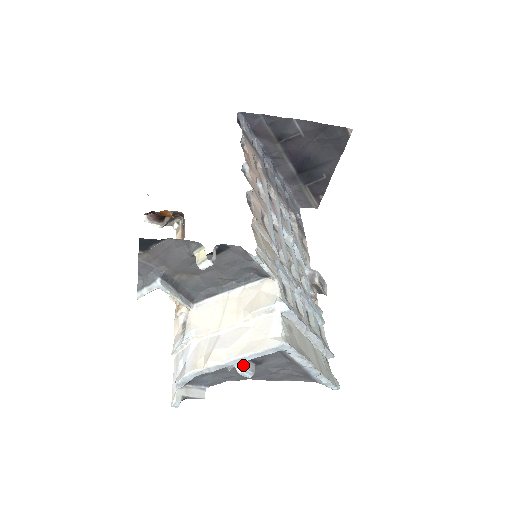
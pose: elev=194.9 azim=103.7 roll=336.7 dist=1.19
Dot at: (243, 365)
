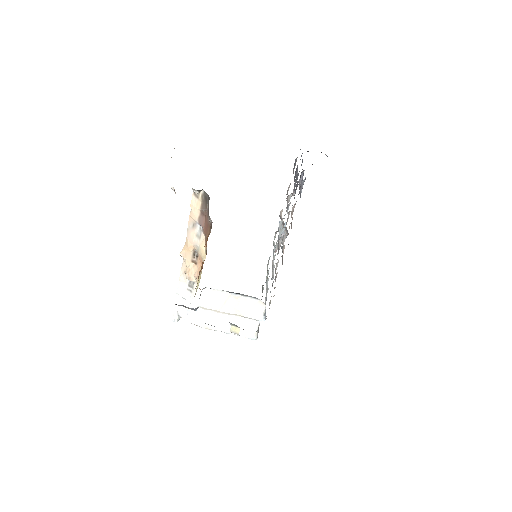
Dot at: occluded
